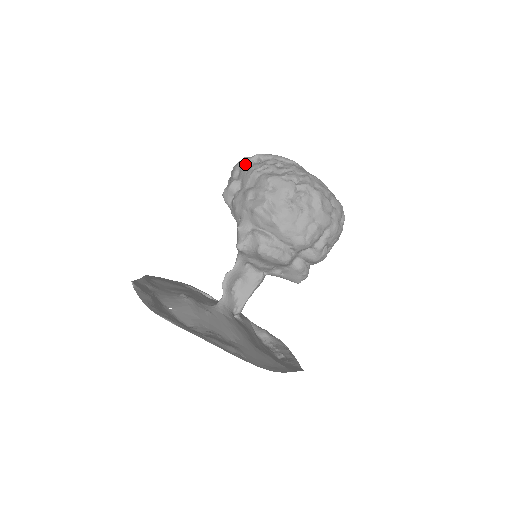
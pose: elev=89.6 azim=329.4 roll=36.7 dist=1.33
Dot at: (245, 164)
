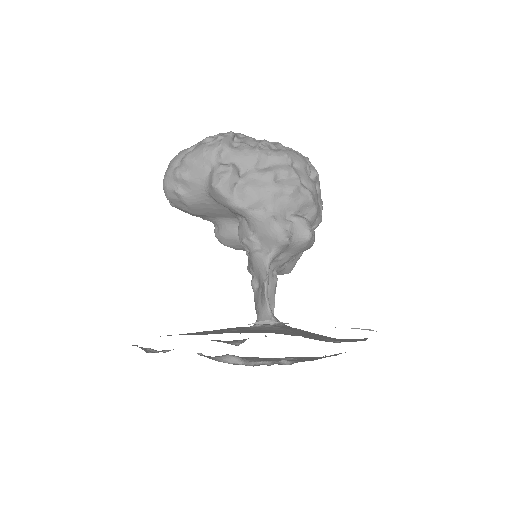
Dot at: (229, 144)
